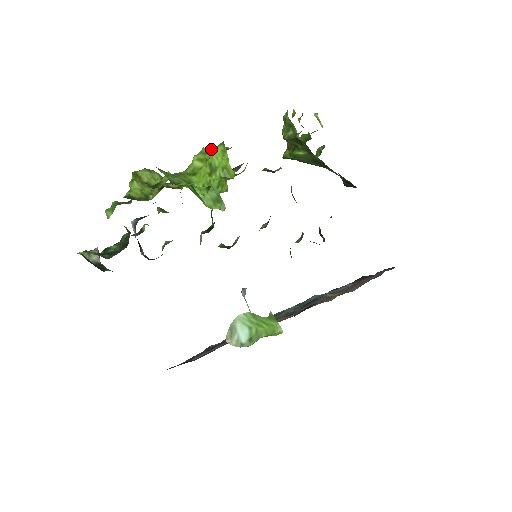
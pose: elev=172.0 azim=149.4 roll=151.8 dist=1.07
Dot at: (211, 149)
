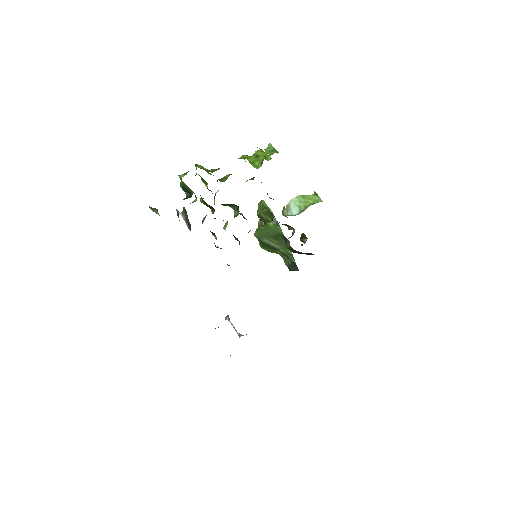
Dot at: occluded
